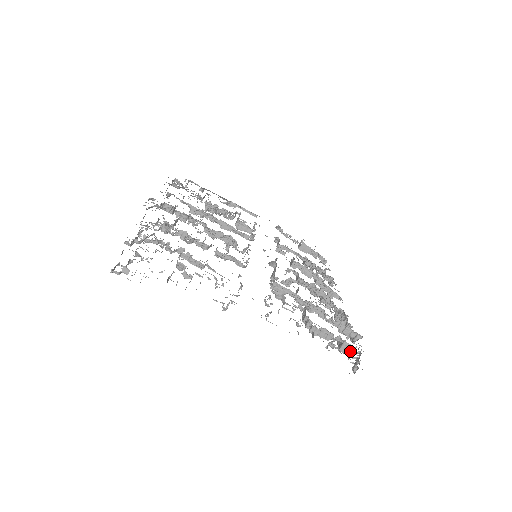
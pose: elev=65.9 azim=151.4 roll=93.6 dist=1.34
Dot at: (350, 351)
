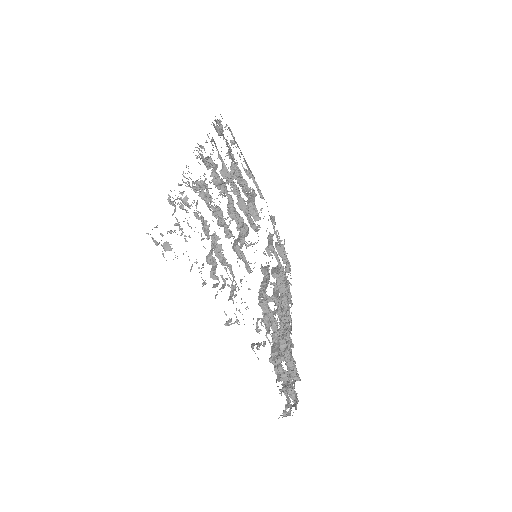
Dot at: (294, 400)
